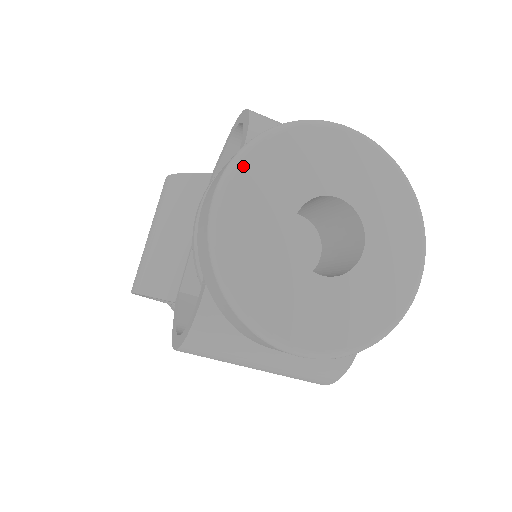
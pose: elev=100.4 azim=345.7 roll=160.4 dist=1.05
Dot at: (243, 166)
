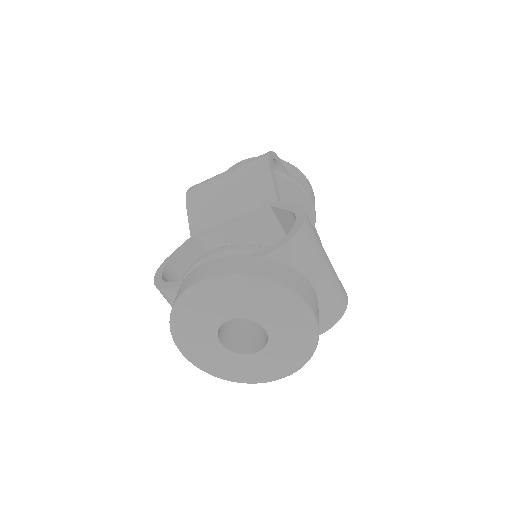
Dot at: (231, 284)
